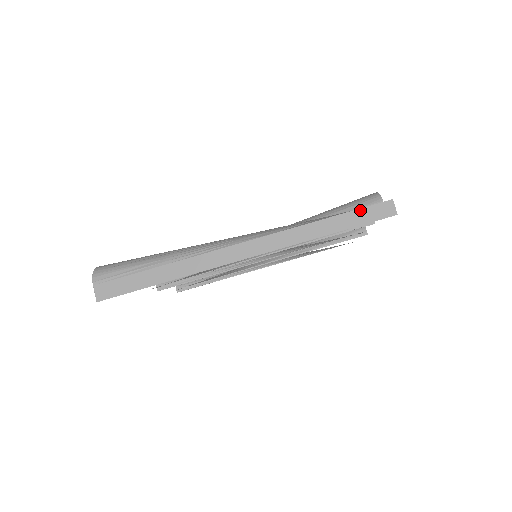
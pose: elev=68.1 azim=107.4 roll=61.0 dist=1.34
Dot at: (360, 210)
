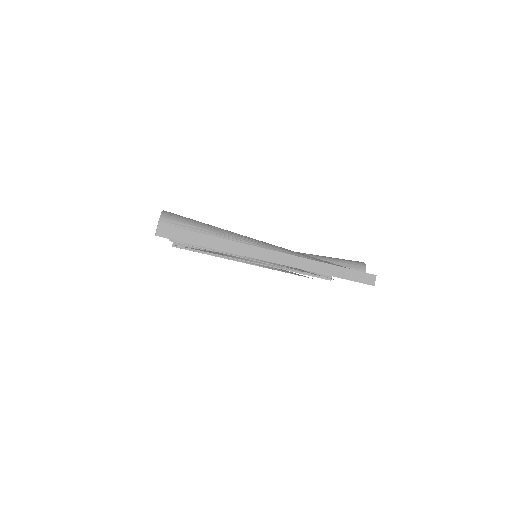
Dot at: (355, 271)
